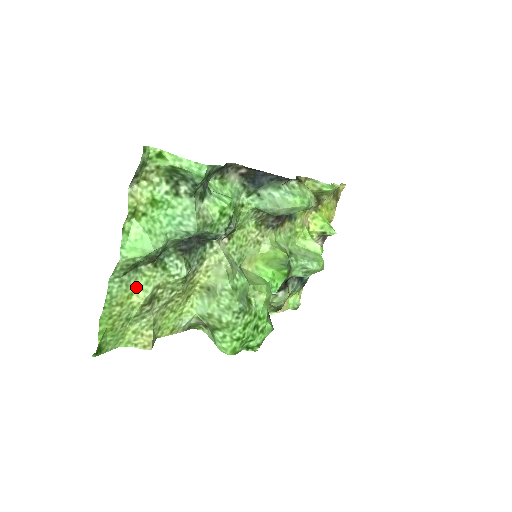
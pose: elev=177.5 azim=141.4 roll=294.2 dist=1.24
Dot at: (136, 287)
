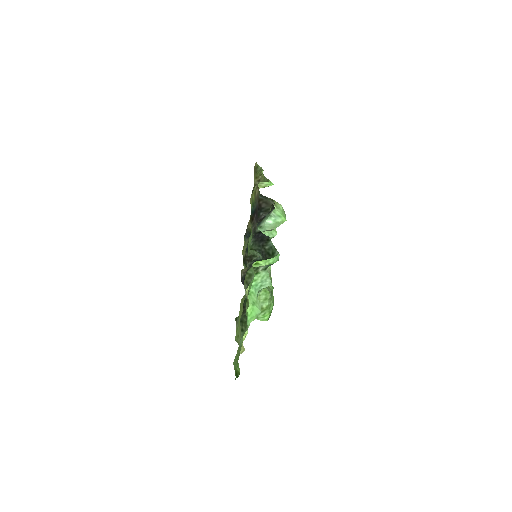
Dot at: occluded
